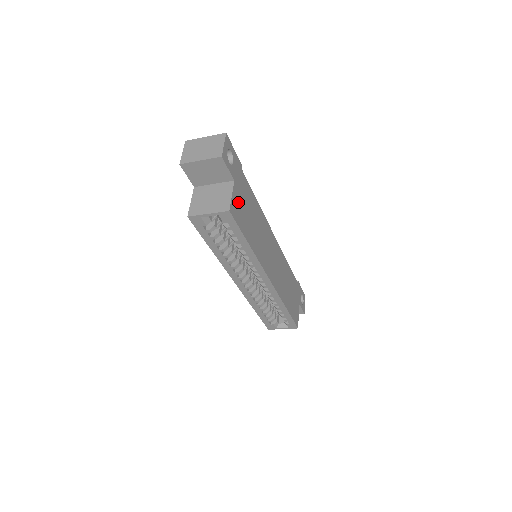
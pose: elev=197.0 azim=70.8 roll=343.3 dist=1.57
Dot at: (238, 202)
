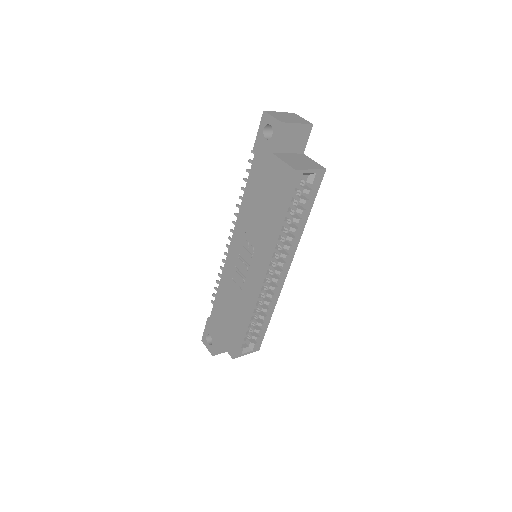
Dot at: occluded
